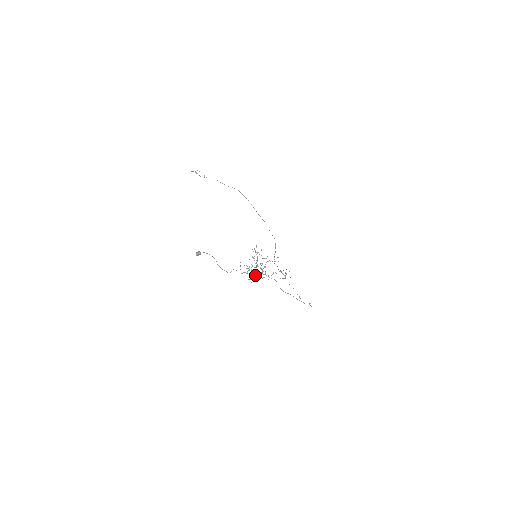
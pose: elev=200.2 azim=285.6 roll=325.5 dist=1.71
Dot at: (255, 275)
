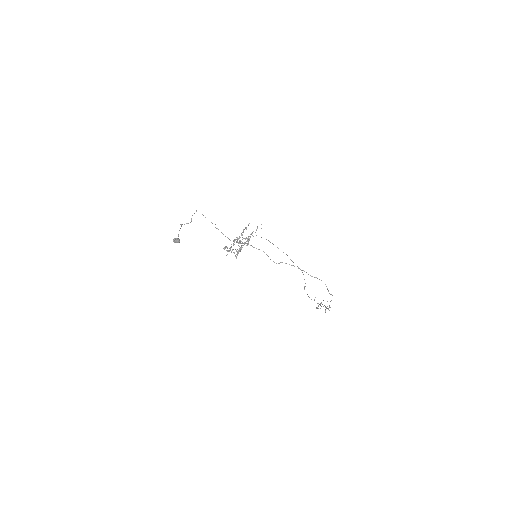
Dot at: (239, 251)
